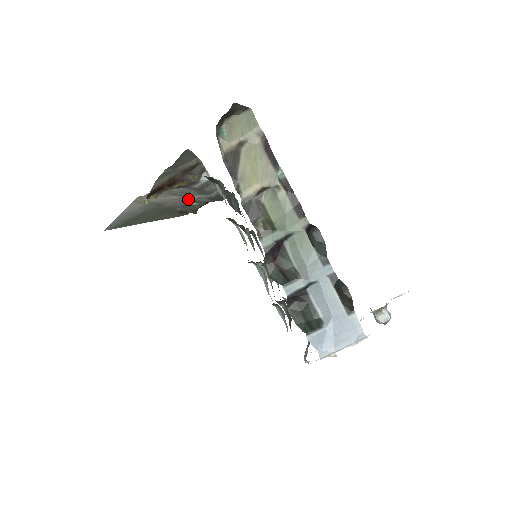
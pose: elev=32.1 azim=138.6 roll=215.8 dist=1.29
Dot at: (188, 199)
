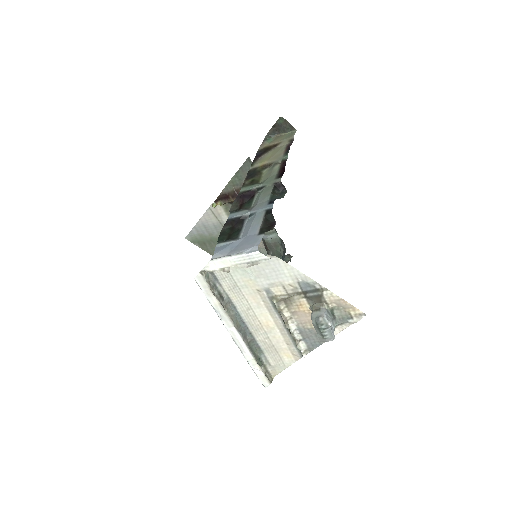
Dot at: occluded
